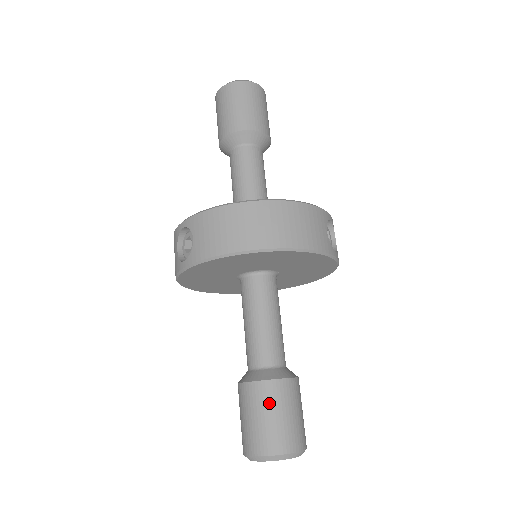
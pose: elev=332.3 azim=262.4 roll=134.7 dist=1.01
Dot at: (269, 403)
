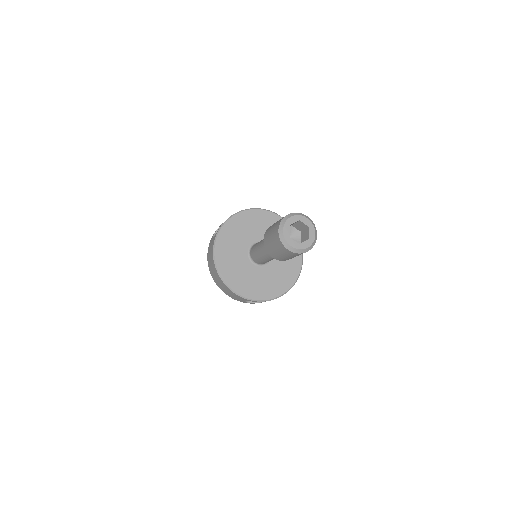
Dot at: occluded
